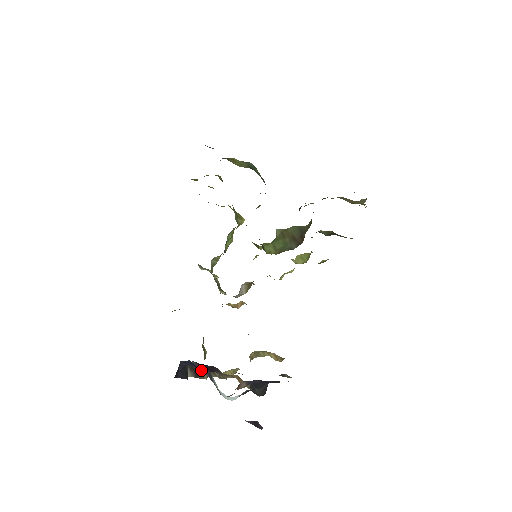
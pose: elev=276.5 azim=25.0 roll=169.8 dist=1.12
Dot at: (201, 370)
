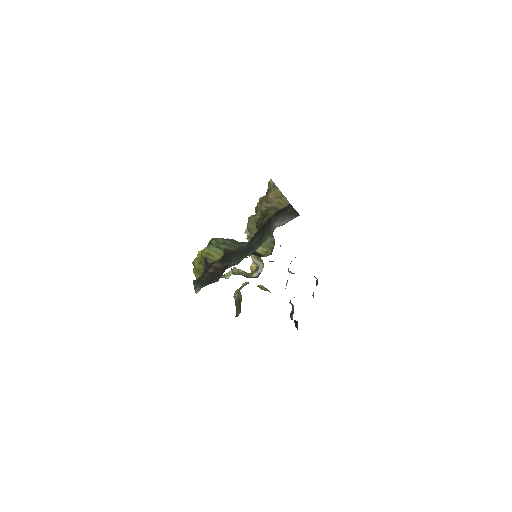
Dot at: occluded
